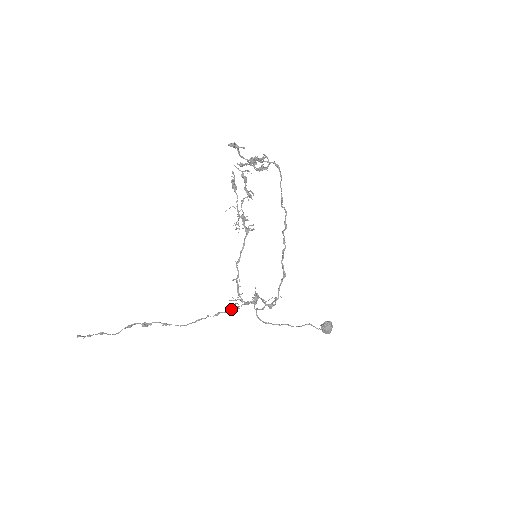
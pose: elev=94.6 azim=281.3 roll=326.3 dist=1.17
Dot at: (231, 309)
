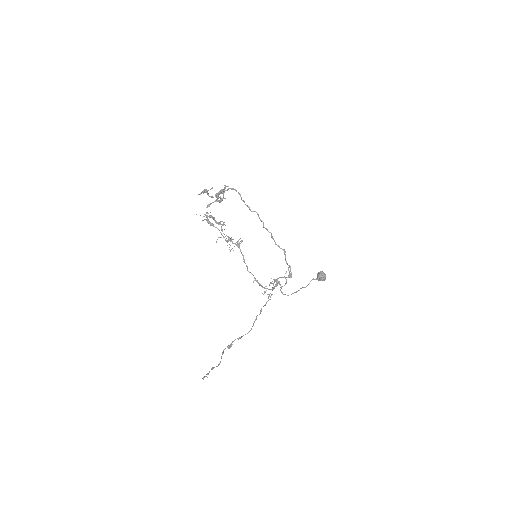
Dot at: (266, 302)
